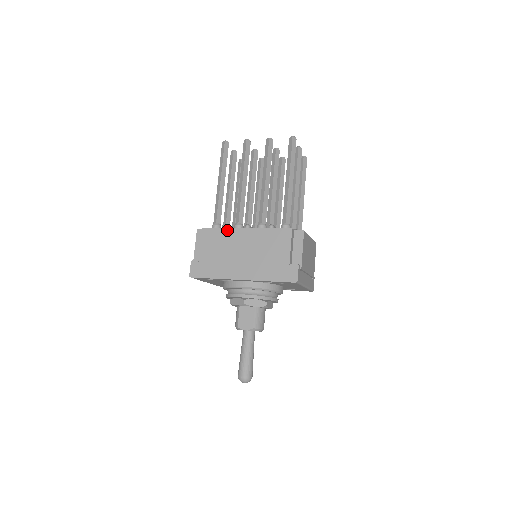
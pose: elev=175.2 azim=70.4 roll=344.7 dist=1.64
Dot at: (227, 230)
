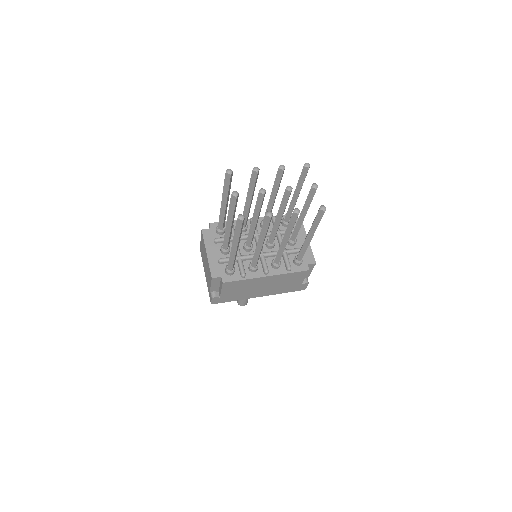
Dot at: (249, 280)
